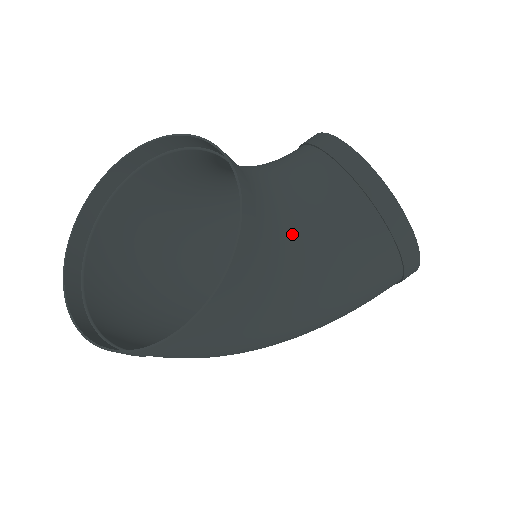
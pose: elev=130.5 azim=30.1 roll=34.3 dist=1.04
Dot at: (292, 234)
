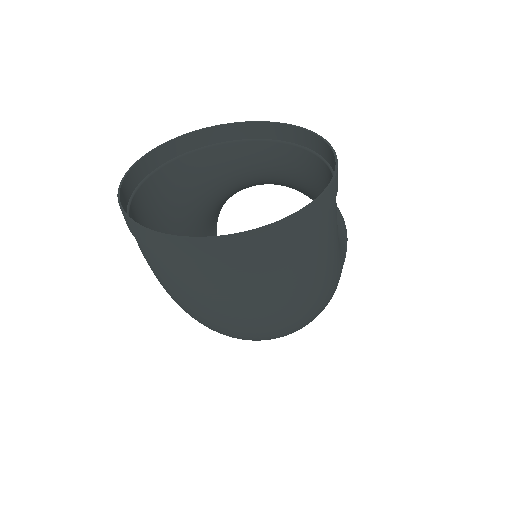
Dot at: (305, 183)
